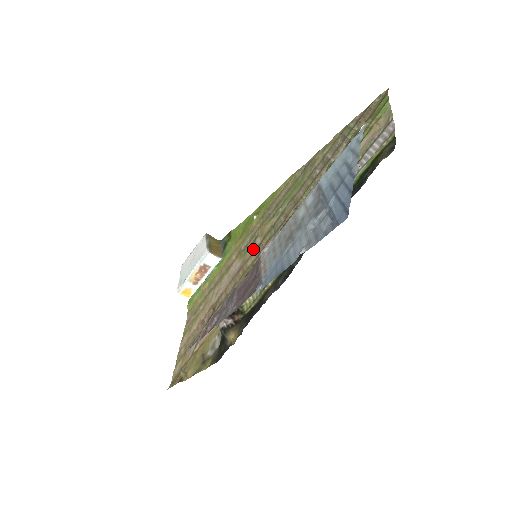
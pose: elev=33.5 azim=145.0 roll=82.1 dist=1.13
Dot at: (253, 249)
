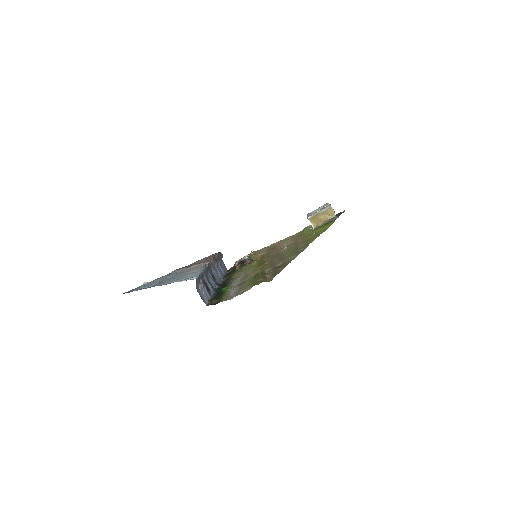
Dot at: (281, 250)
